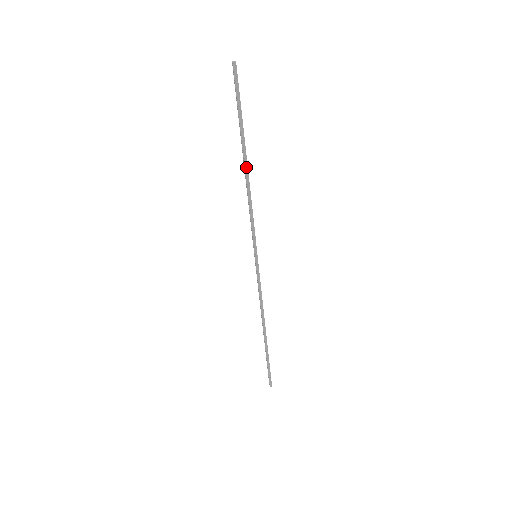
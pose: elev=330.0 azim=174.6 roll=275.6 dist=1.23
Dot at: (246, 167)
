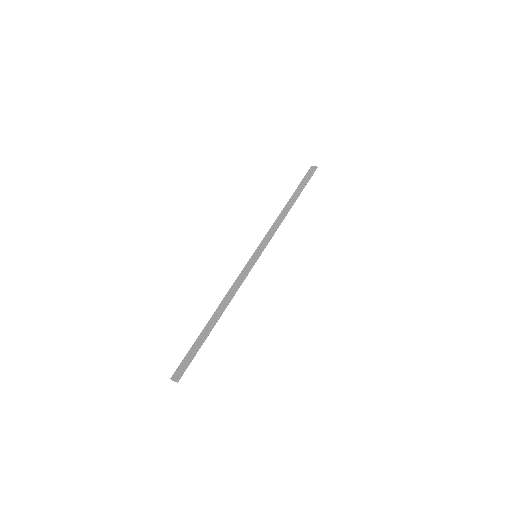
Dot at: occluded
